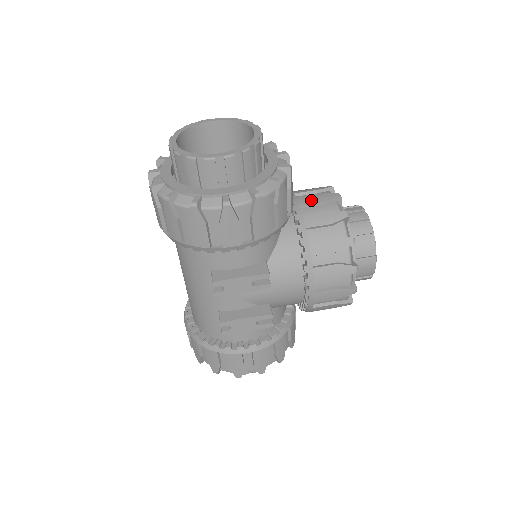
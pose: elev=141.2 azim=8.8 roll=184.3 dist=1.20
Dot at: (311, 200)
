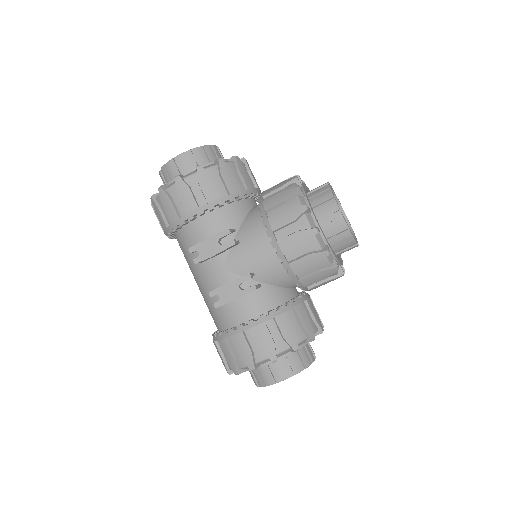
Dot at: occluded
